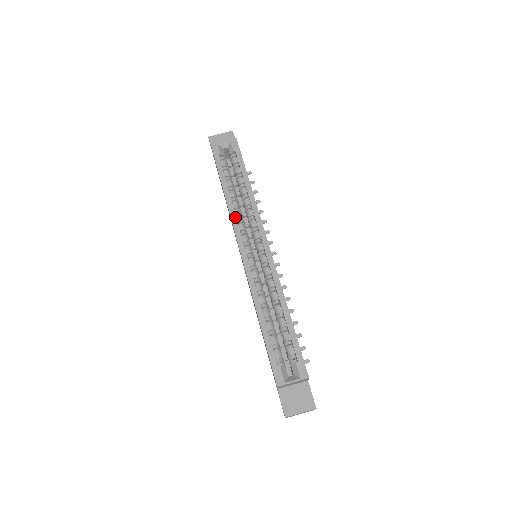
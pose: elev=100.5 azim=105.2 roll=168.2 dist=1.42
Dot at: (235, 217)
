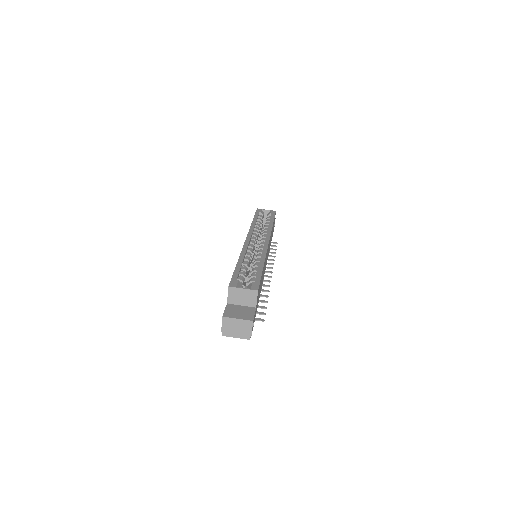
Dot at: (253, 229)
